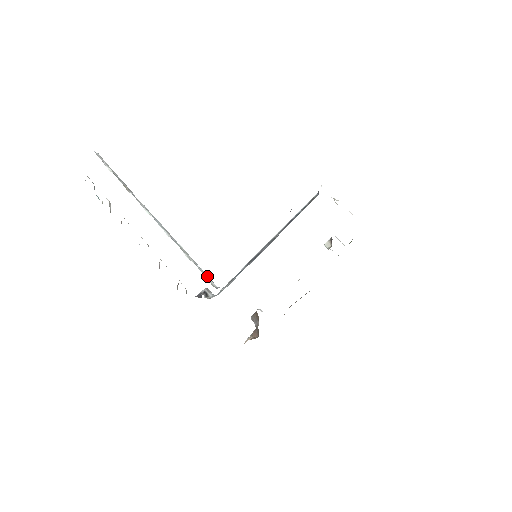
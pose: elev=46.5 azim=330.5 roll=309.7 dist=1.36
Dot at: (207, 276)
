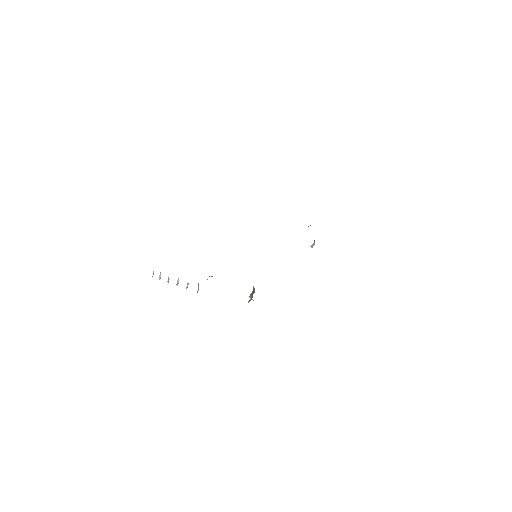
Dot at: occluded
